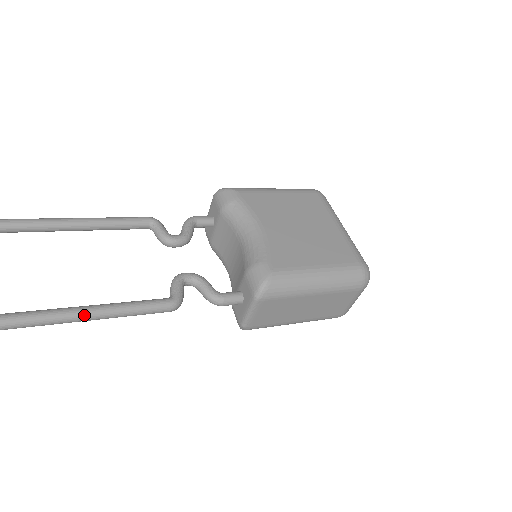
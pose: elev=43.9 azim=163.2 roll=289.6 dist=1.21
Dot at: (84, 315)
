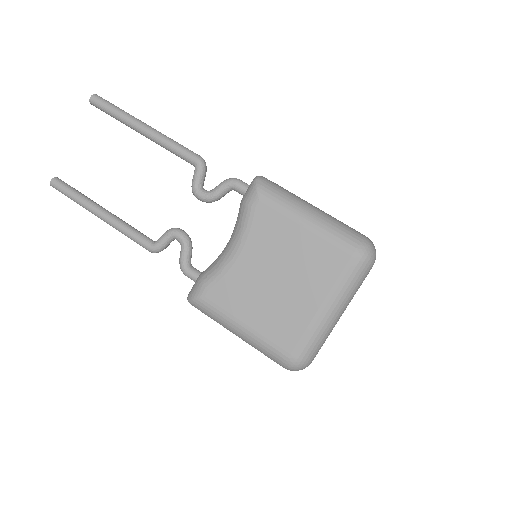
Dot at: (98, 216)
